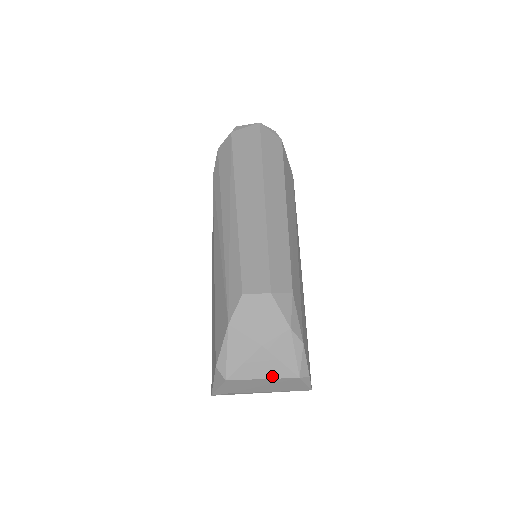
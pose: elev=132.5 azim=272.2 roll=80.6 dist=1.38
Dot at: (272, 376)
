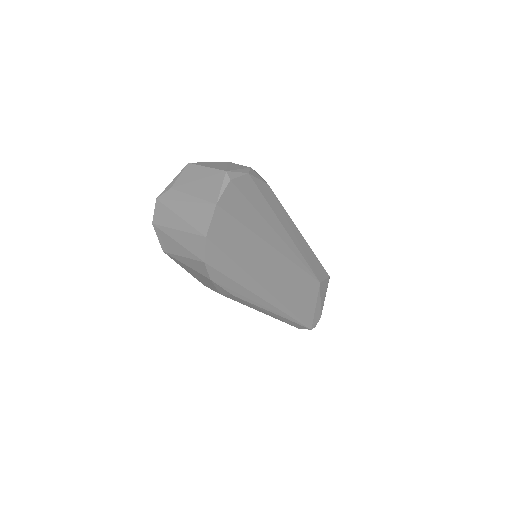
Dot at: (213, 167)
